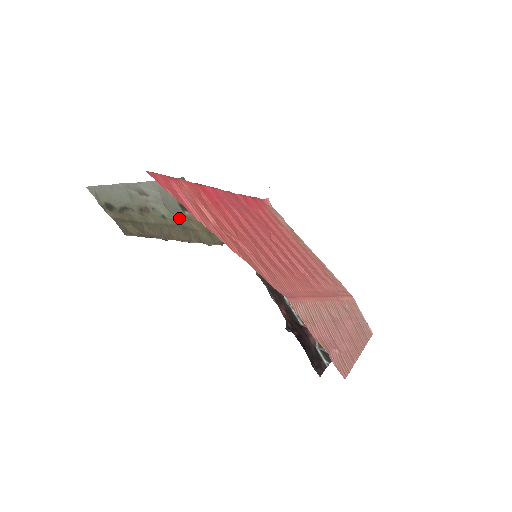
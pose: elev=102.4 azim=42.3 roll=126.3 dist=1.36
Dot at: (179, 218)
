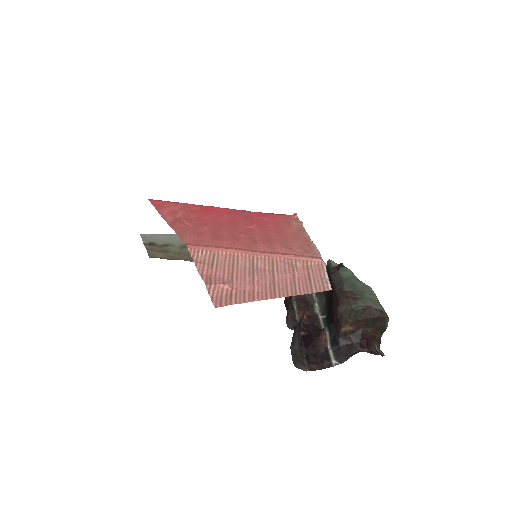
Dot at: occluded
